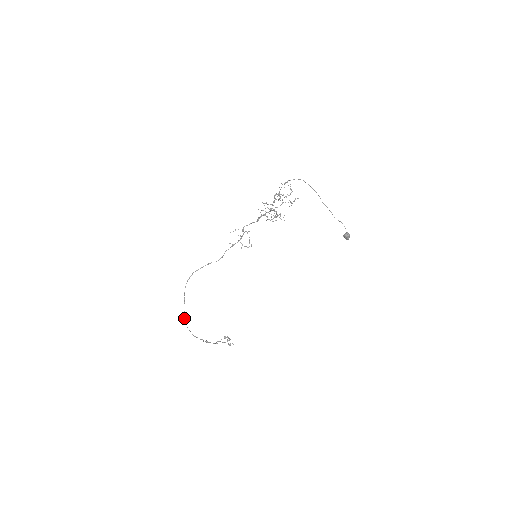
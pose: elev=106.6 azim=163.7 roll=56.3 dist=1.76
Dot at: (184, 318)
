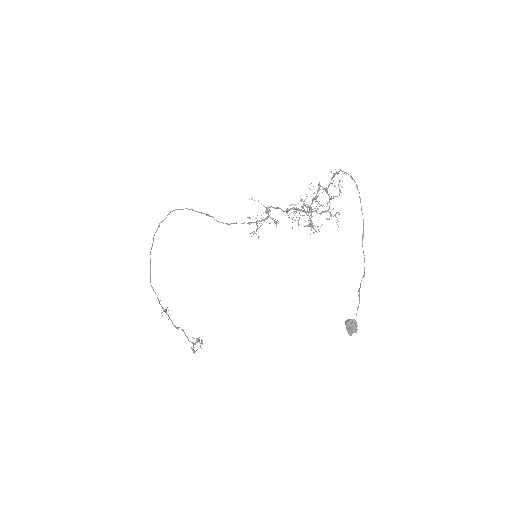
Dot at: occluded
